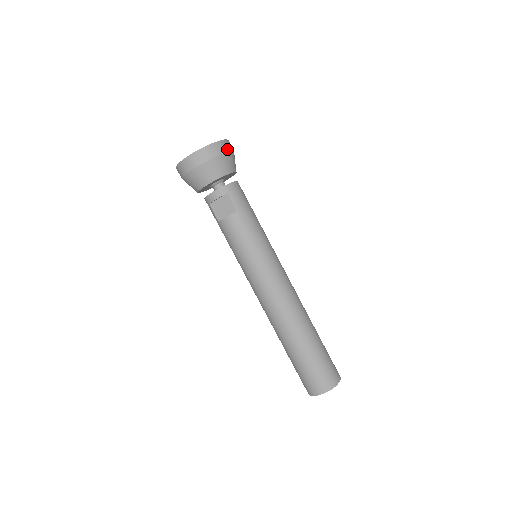
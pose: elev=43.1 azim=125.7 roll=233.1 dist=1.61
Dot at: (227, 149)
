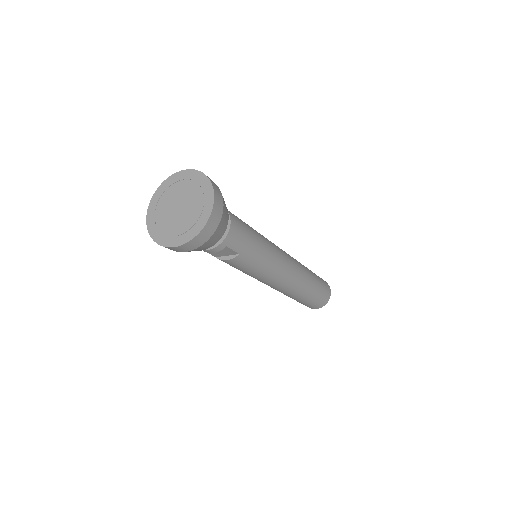
Dot at: (220, 213)
